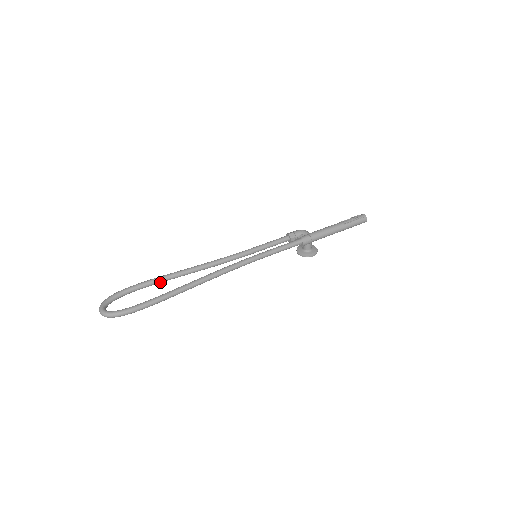
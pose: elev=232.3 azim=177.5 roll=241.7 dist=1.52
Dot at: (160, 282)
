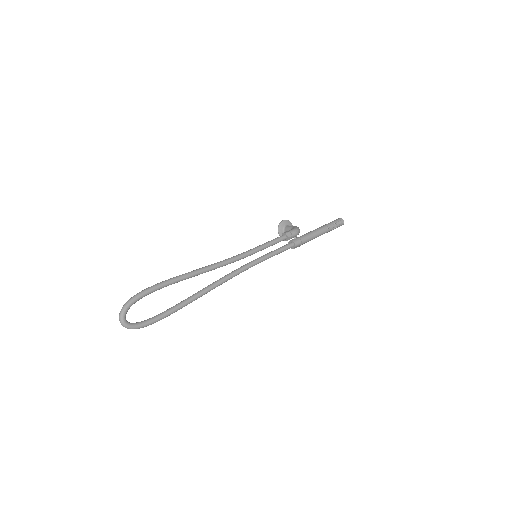
Dot at: (175, 282)
